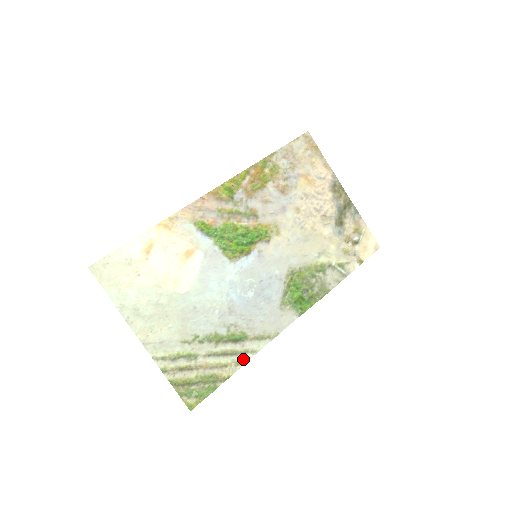
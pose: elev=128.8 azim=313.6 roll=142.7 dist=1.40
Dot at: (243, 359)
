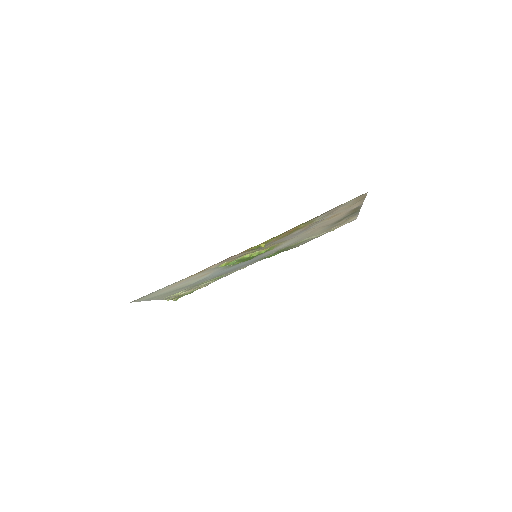
Dot at: occluded
